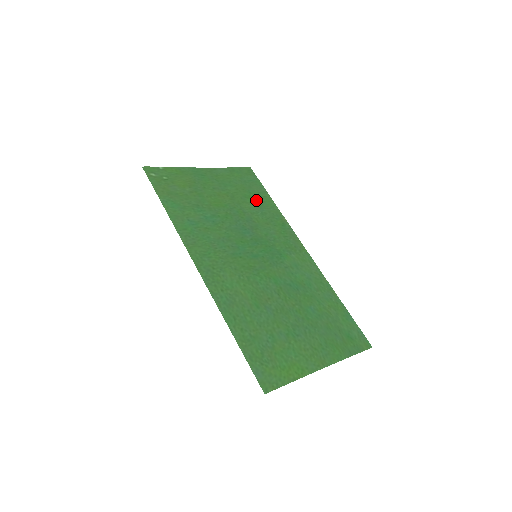
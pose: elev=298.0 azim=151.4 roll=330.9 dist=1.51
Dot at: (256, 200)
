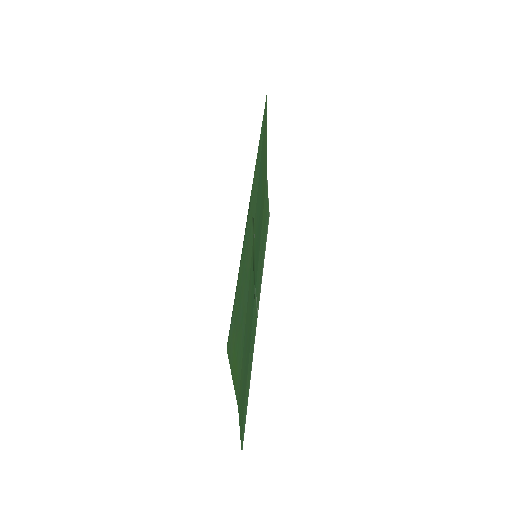
Dot at: (264, 233)
